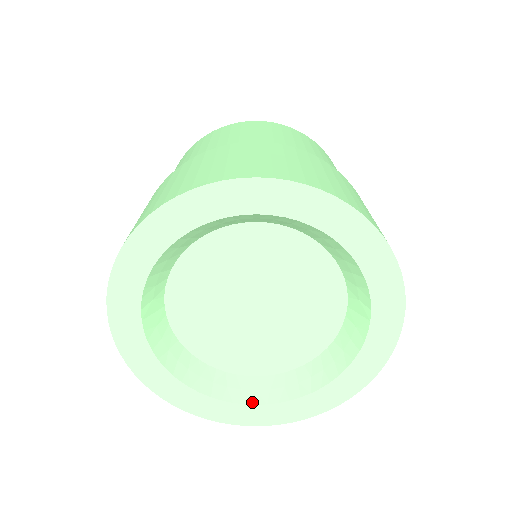
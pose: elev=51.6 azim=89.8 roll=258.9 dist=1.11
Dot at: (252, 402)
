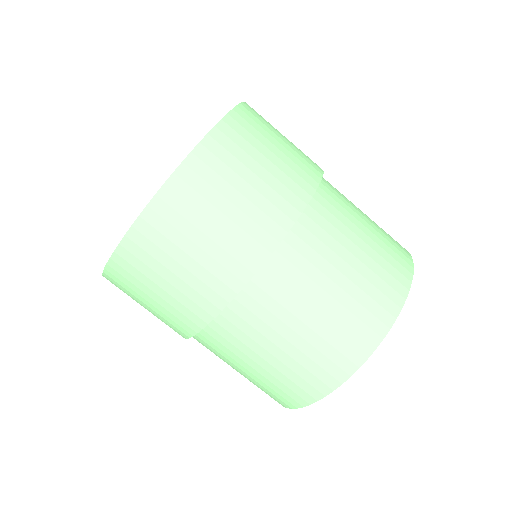
Dot at: occluded
